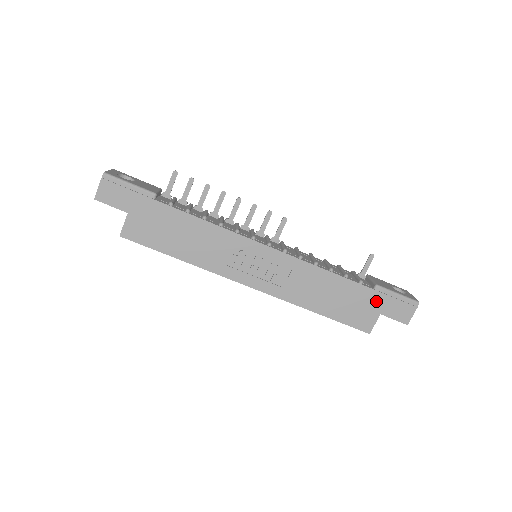
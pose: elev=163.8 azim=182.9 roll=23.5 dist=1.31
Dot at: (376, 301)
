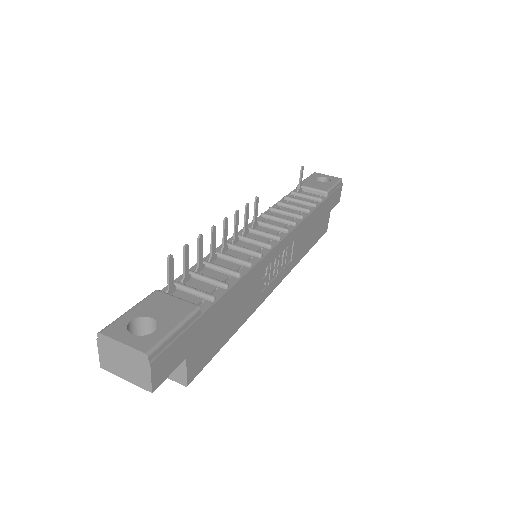
Dot at: (329, 204)
